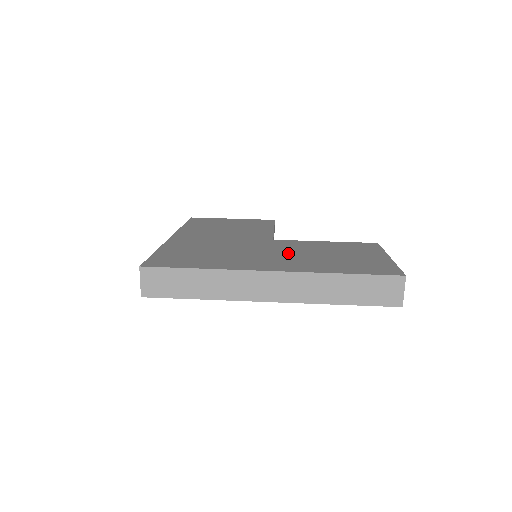
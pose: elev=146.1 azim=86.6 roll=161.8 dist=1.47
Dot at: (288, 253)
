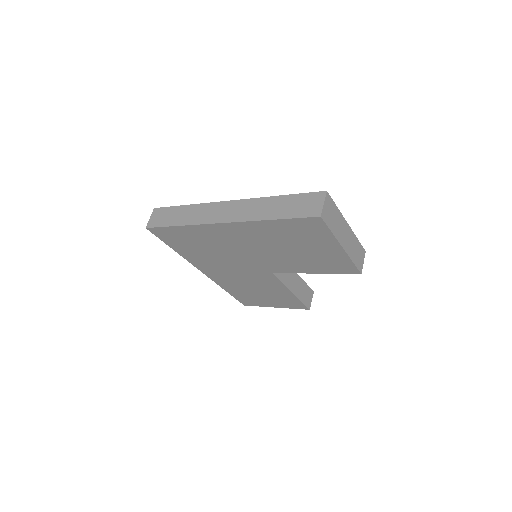
Dot at: occluded
